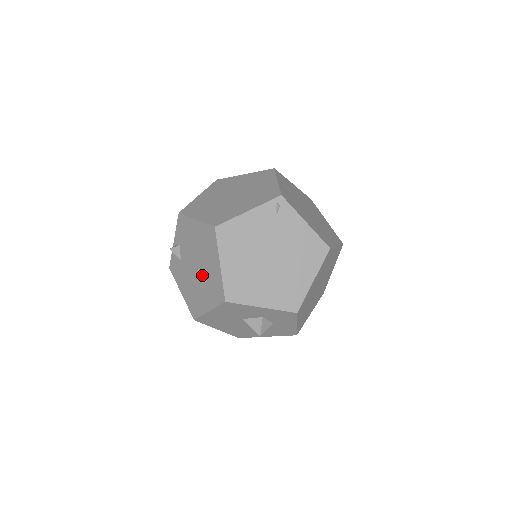
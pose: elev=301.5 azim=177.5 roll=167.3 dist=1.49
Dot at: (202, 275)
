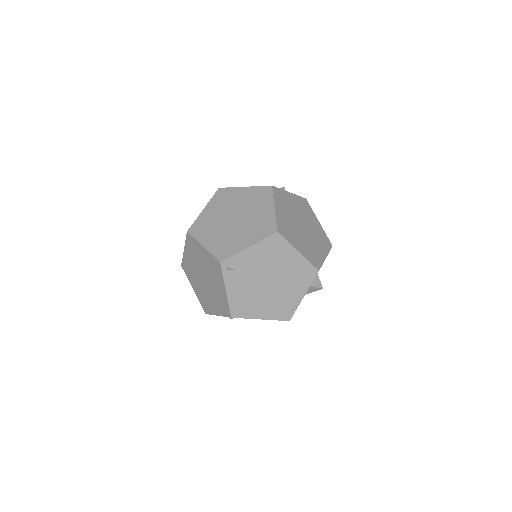
Dot at: occluded
